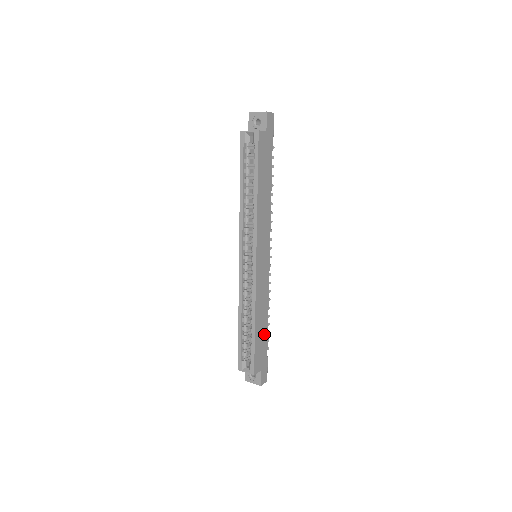
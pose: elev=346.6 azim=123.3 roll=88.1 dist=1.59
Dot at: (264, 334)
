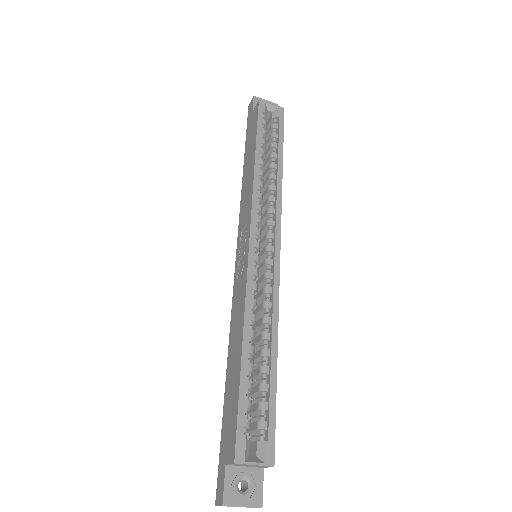
Dot at: occluded
